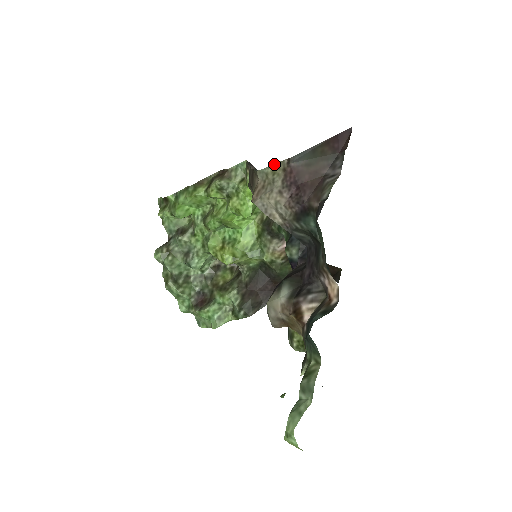
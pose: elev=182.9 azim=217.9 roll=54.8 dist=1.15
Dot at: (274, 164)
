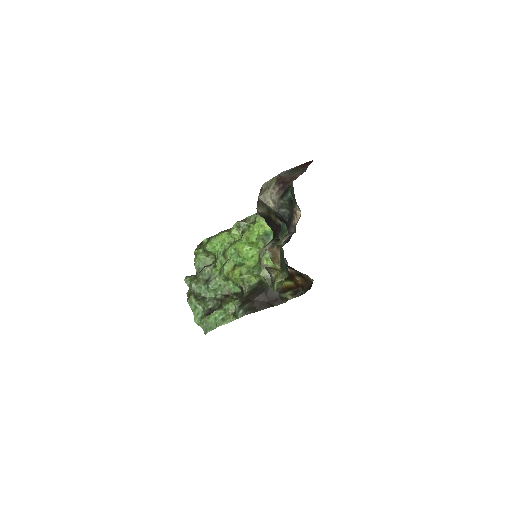
Dot at: (272, 178)
